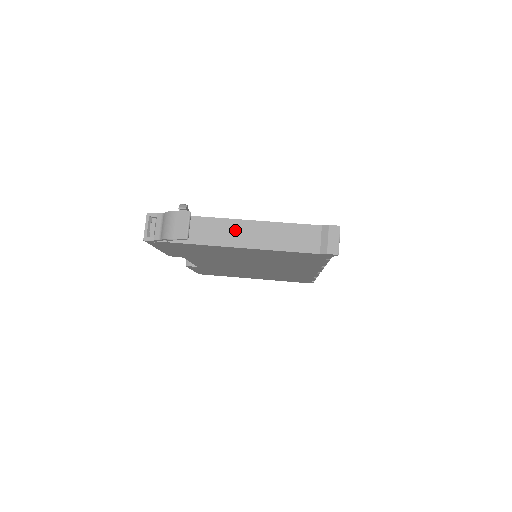
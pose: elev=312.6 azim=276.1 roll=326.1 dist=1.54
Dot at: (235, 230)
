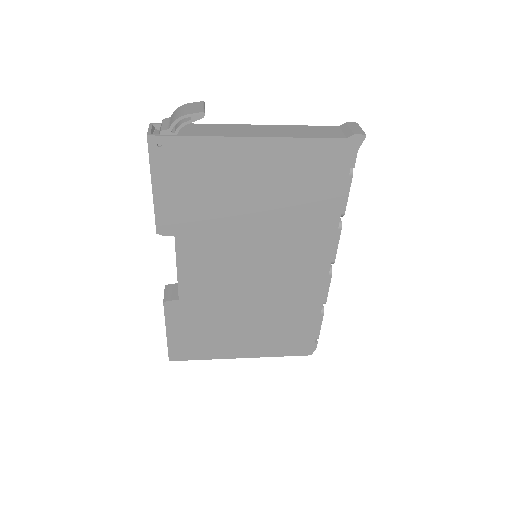
Dot at: (251, 129)
